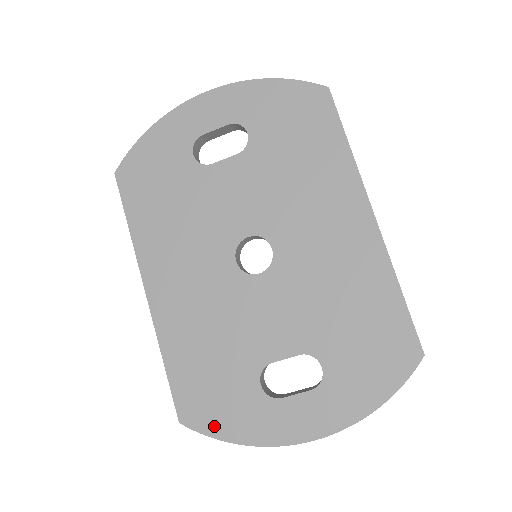
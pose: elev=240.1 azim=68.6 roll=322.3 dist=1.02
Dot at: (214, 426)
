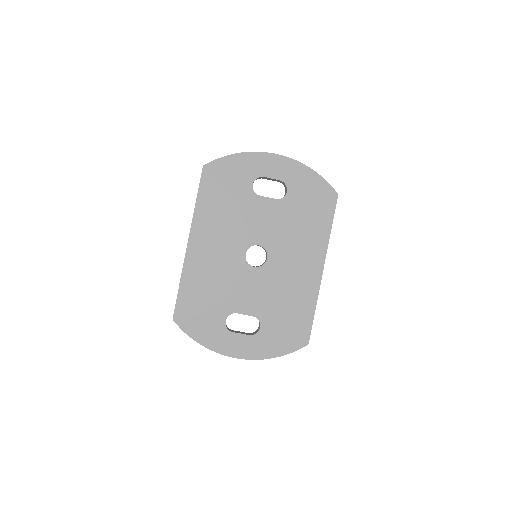
Dot at: (191, 329)
